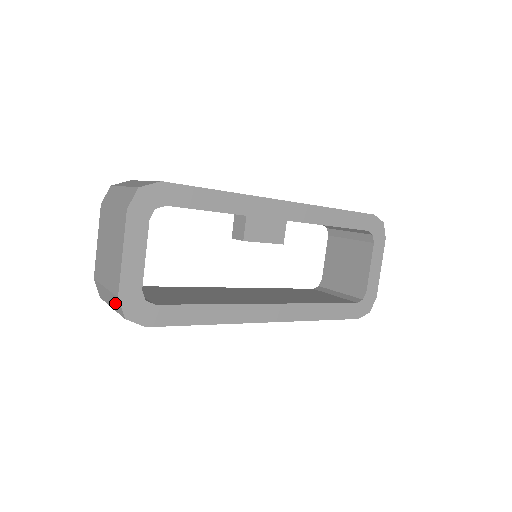
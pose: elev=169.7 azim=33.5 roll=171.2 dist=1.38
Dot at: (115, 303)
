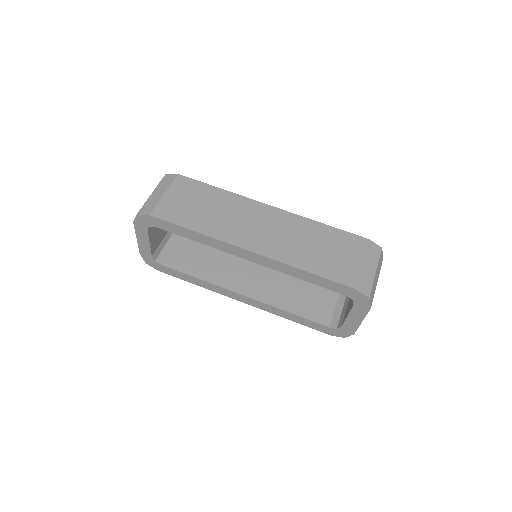
Dot at: occluded
